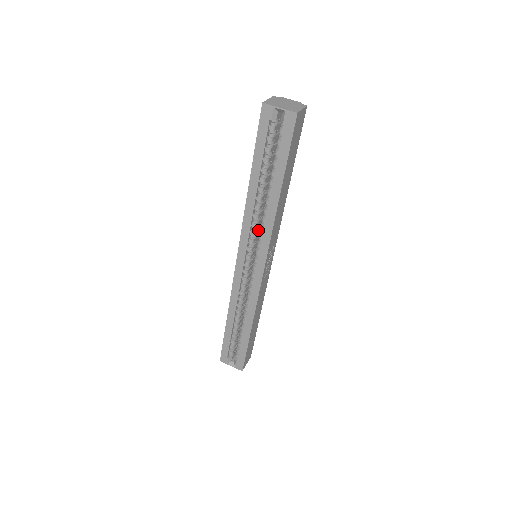
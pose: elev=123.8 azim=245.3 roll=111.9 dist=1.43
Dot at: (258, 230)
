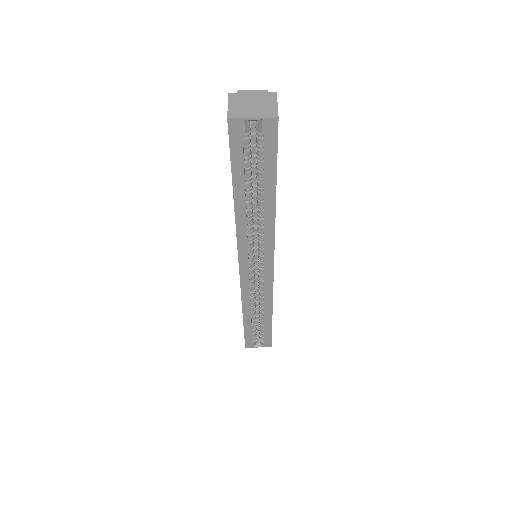
Dot at: occluded
